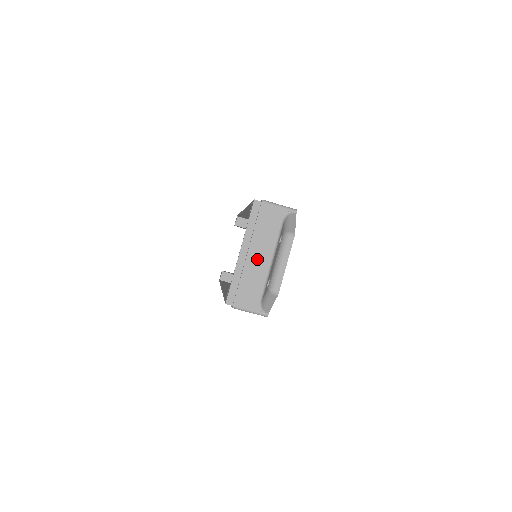
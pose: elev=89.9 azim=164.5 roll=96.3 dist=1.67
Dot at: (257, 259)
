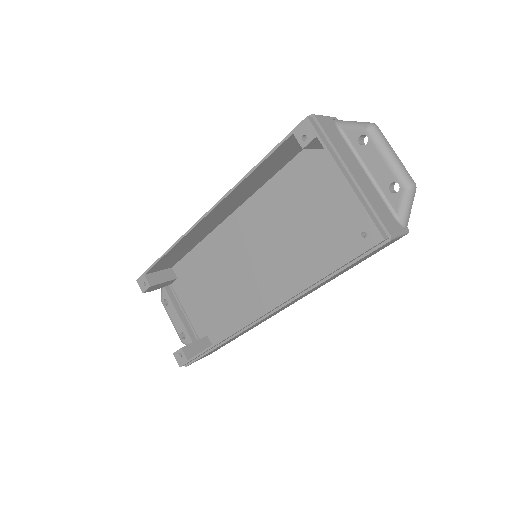
Dot at: (360, 176)
